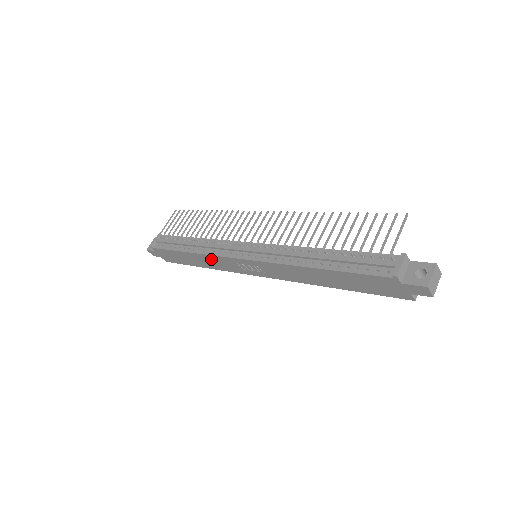
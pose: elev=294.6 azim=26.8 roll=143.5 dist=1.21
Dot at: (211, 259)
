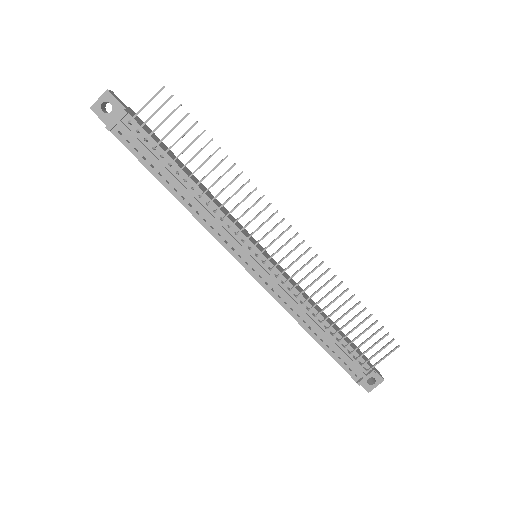
Dot at: occluded
